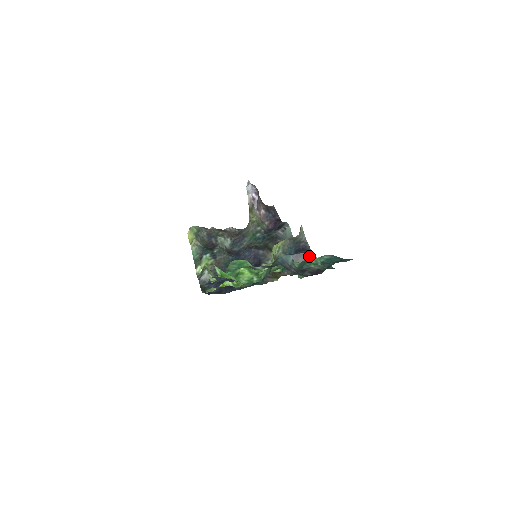
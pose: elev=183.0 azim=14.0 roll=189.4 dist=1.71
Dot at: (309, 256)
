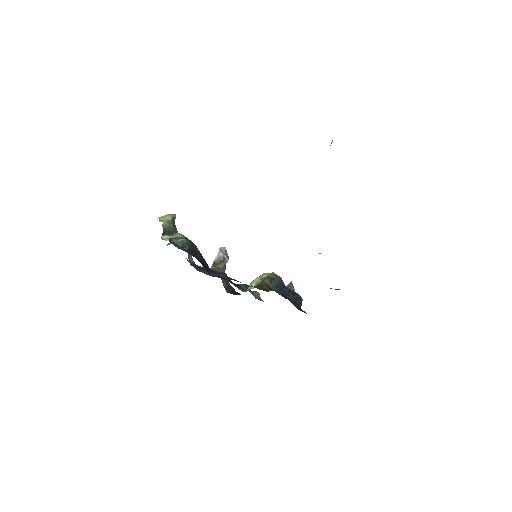
Dot at: (300, 301)
